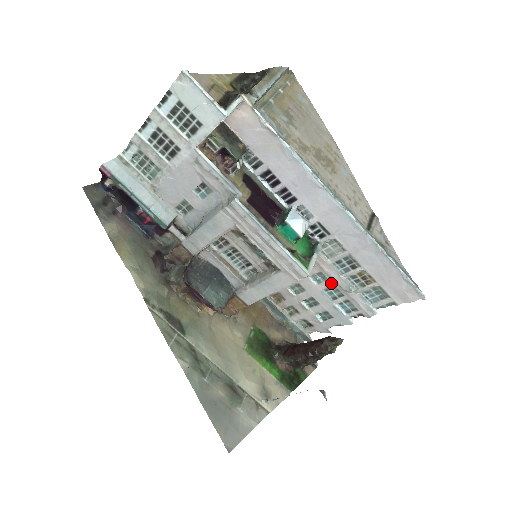
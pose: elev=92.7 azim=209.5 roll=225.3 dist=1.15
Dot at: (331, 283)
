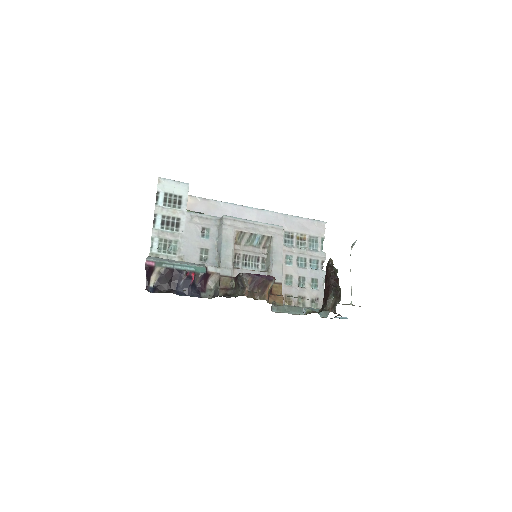
Dot at: (295, 257)
